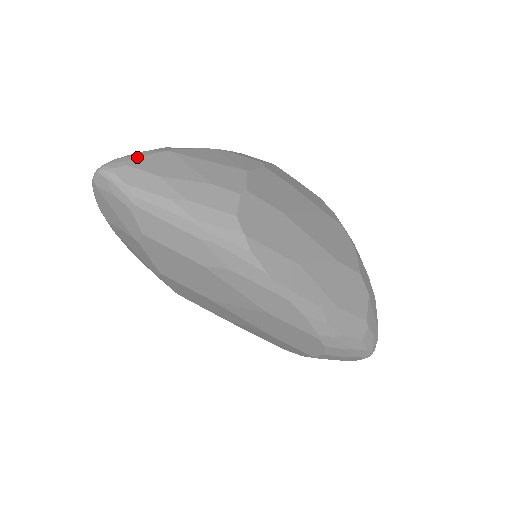
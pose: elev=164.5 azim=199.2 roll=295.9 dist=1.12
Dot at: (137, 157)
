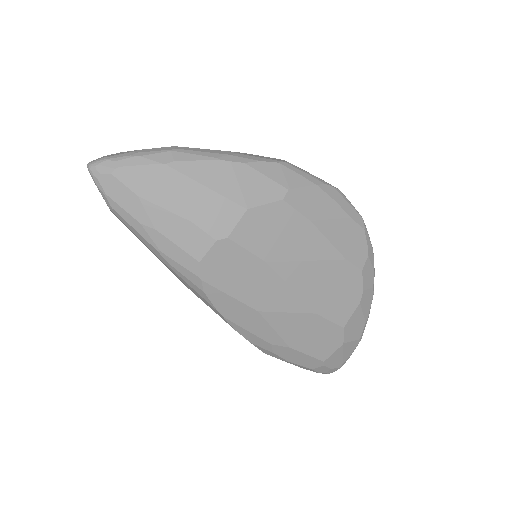
Dot at: (127, 166)
